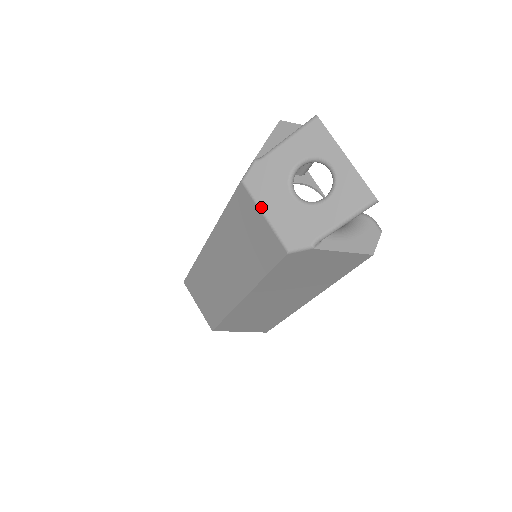
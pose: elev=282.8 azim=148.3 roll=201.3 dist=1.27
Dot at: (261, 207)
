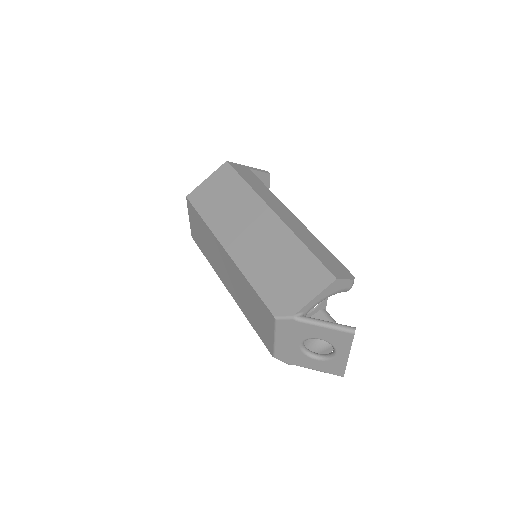
Dot at: (276, 336)
